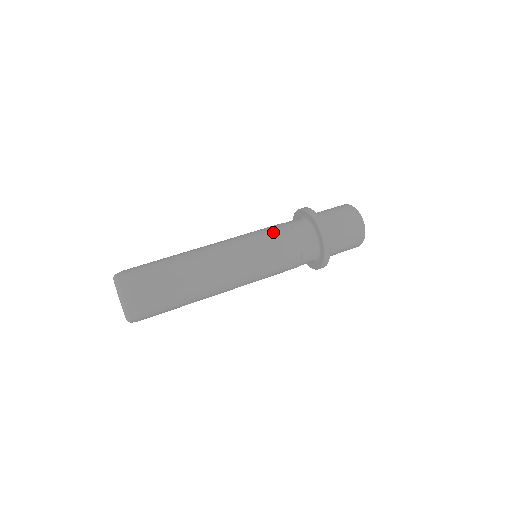
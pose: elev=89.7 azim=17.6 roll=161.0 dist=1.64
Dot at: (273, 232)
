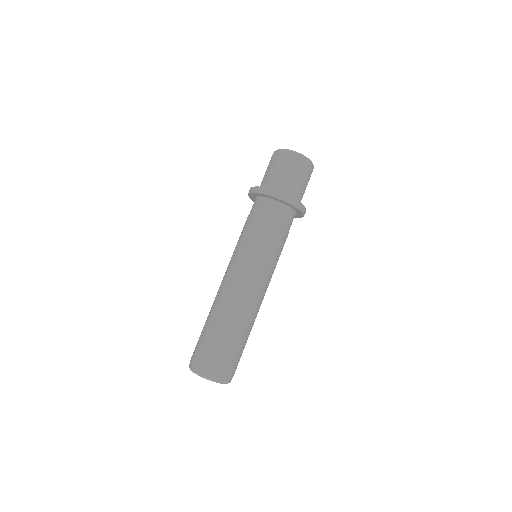
Dot at: (249, 232)
